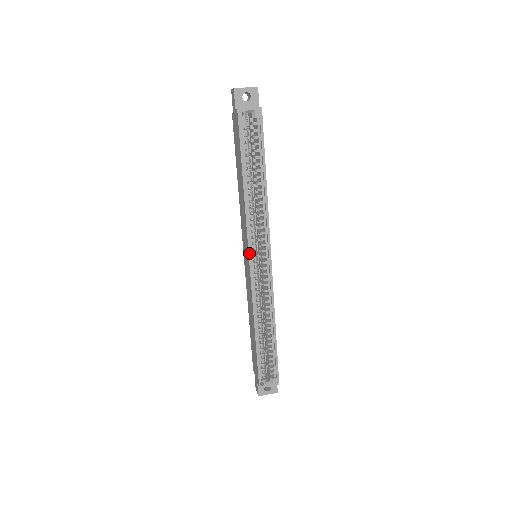
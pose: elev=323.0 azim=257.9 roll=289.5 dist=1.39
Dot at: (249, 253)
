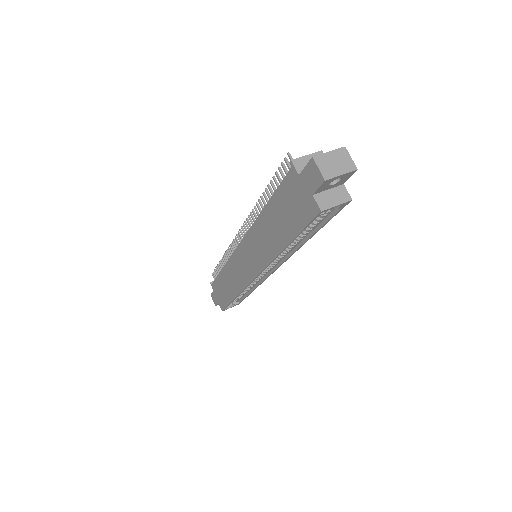
Dot at: (258, 275)
